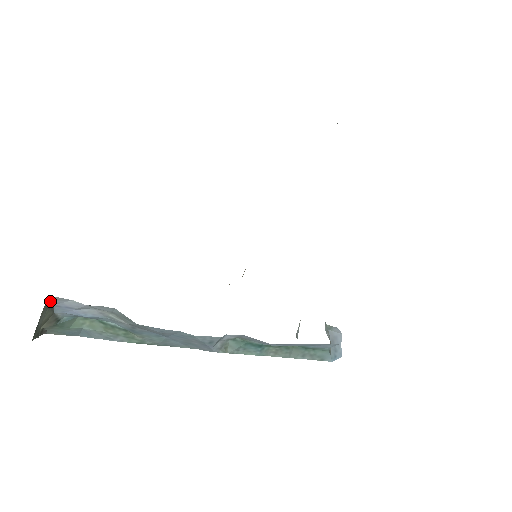
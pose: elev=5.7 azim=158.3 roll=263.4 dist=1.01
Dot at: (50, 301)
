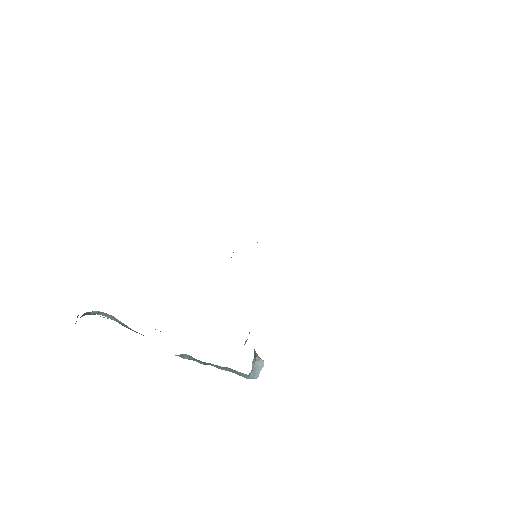
Dot at: (83, 314)
